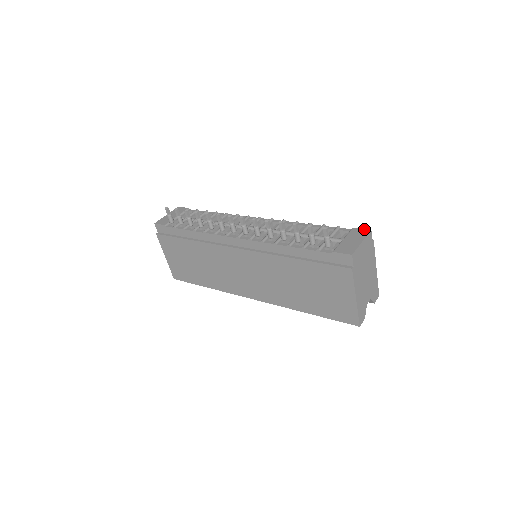
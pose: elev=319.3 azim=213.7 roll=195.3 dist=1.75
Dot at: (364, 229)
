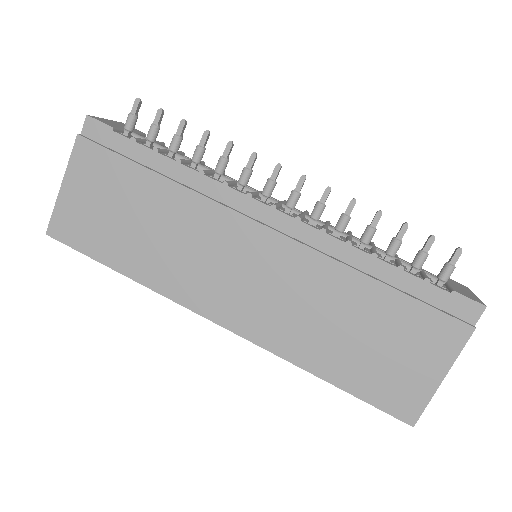
Dot at: occluded
